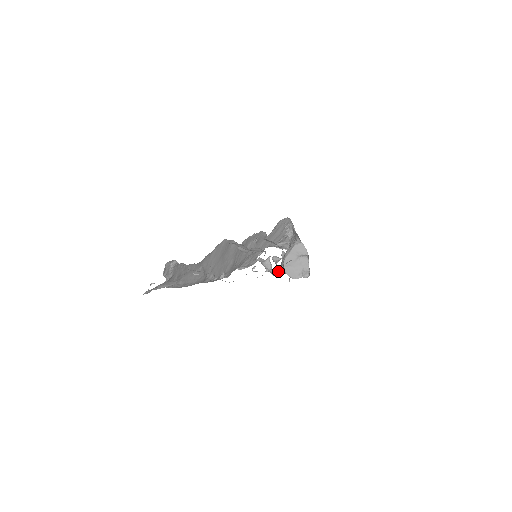
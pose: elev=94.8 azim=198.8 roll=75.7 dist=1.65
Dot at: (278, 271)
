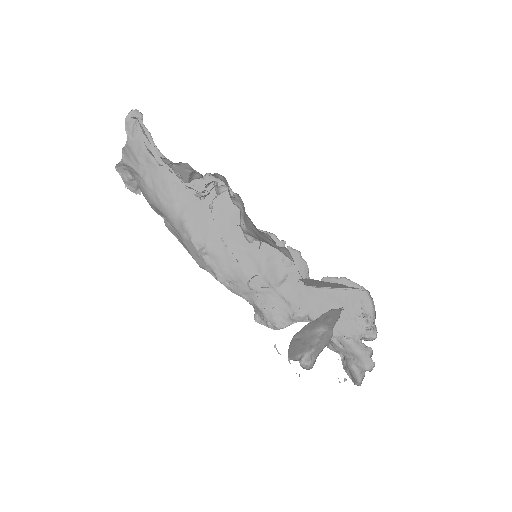
Dot at: occluded
